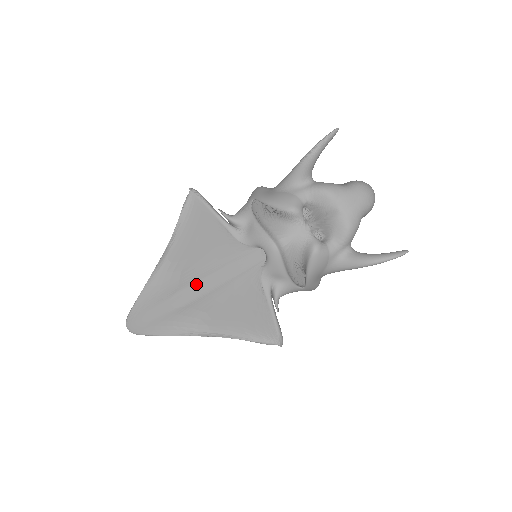
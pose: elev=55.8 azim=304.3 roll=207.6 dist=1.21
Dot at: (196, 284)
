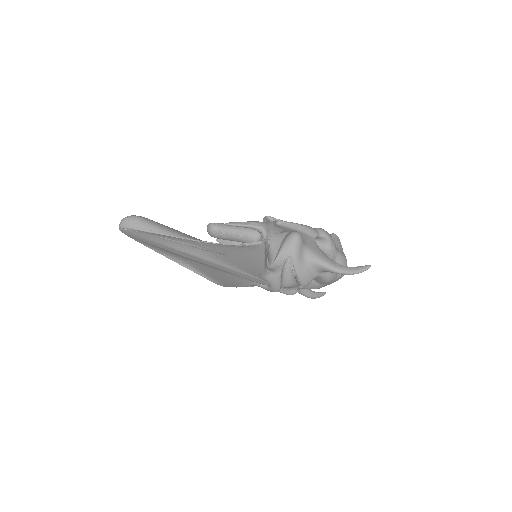
Dot at: (208, 261)
